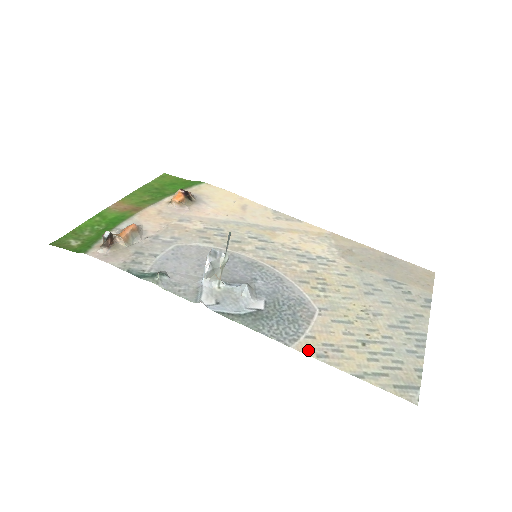
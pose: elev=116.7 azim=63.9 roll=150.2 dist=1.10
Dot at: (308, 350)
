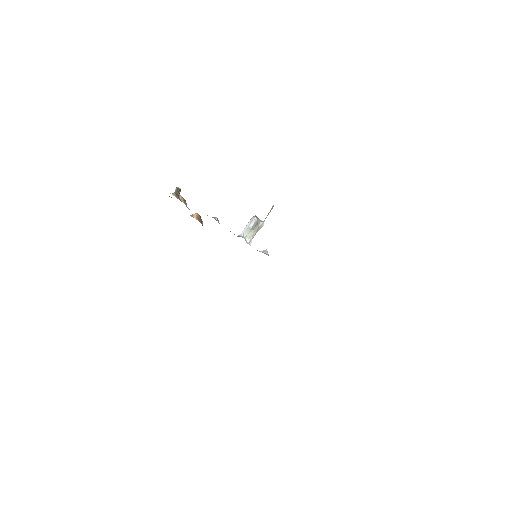
Dot at: occluded
